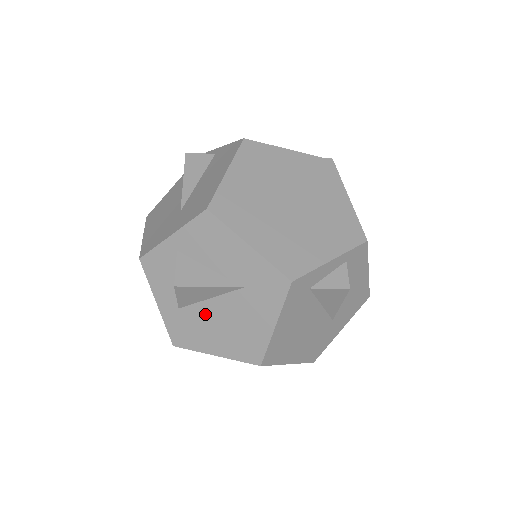
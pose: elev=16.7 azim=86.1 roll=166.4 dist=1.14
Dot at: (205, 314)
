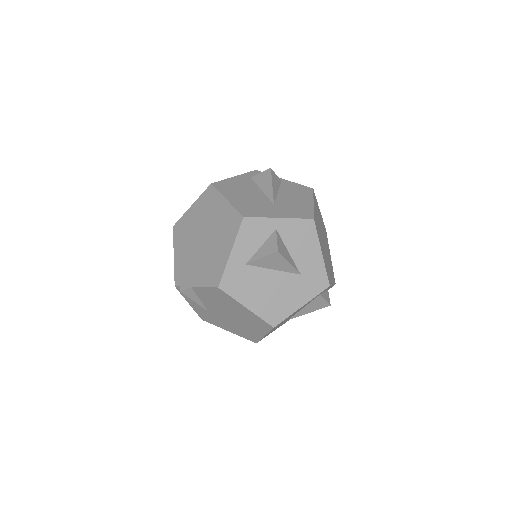
Dot at: (262, 278)
